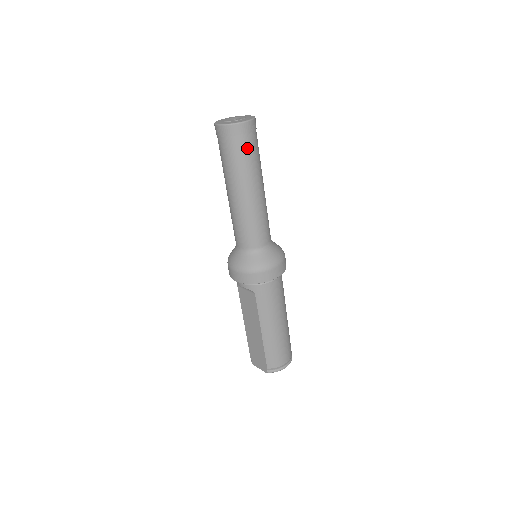
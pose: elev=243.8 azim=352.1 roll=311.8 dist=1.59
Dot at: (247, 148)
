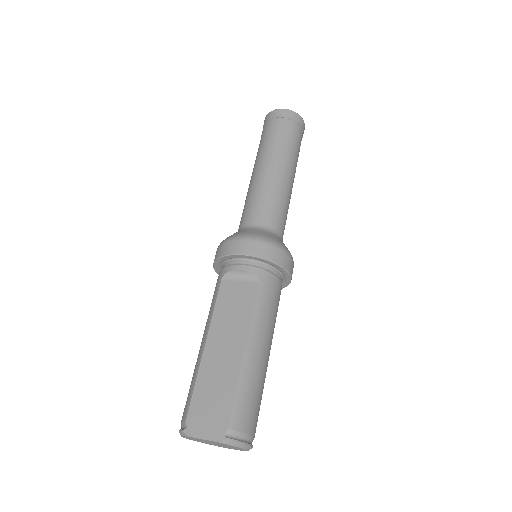
Dot at: (298, 139)
